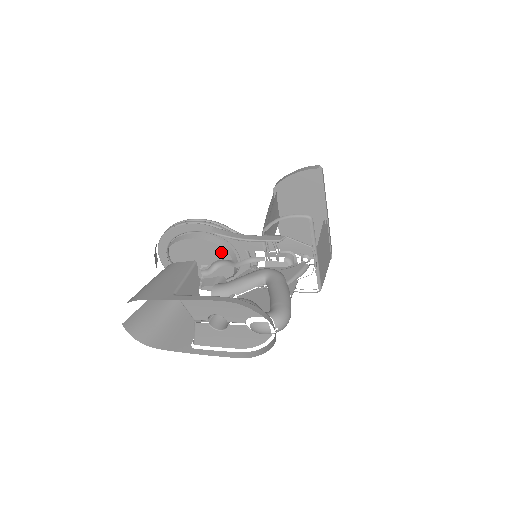
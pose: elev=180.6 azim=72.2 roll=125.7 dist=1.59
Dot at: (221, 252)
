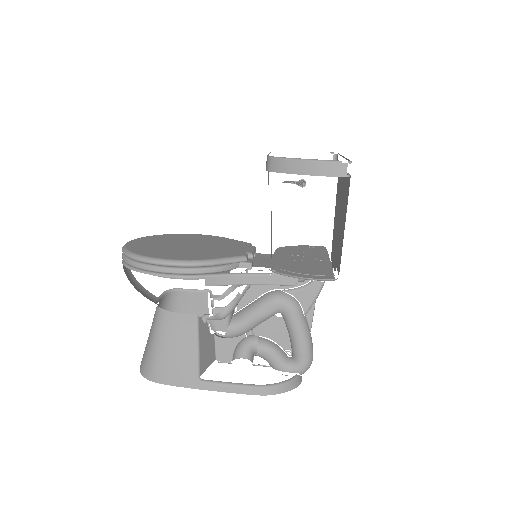
Dot at: occluded
